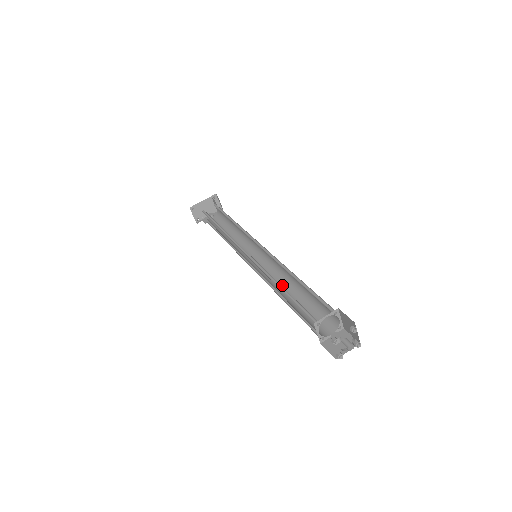
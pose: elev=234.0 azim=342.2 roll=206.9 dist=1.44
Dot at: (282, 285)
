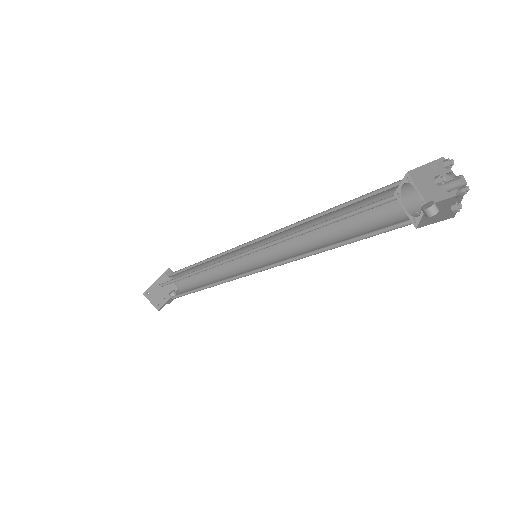
Dot at: (310, 249)
